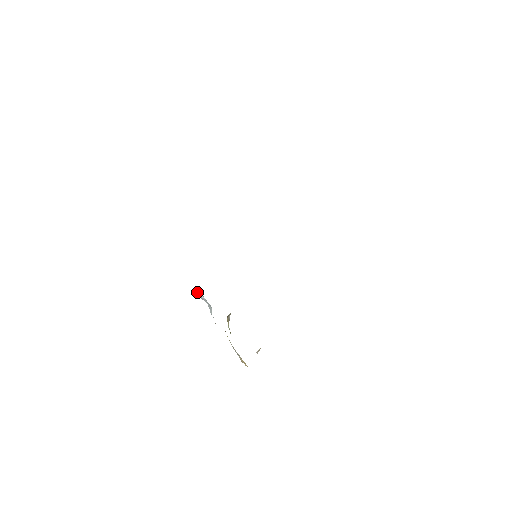
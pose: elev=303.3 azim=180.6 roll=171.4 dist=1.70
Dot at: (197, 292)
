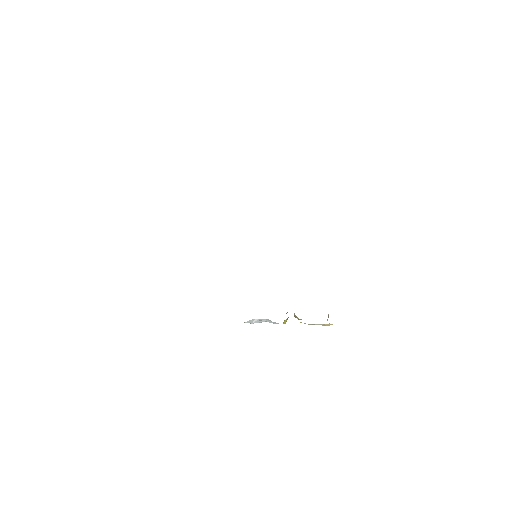
Dot at: (247, 322)
